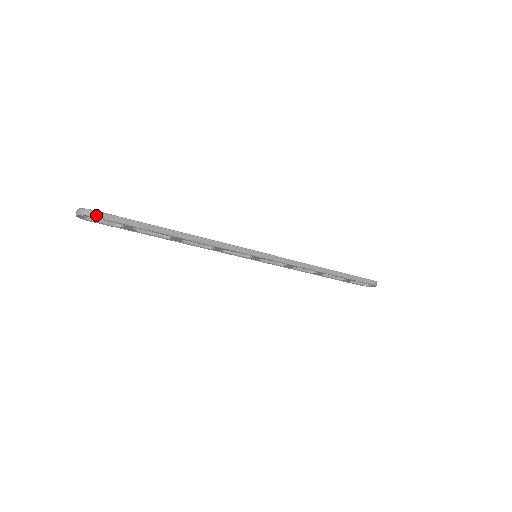
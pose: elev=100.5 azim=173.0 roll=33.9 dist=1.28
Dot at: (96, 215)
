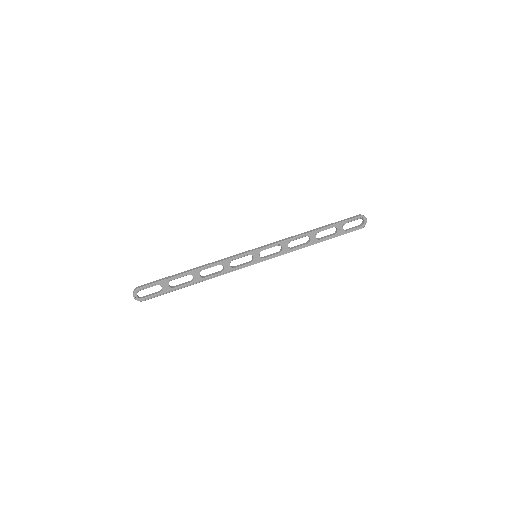
Dot at: (141, 287)
